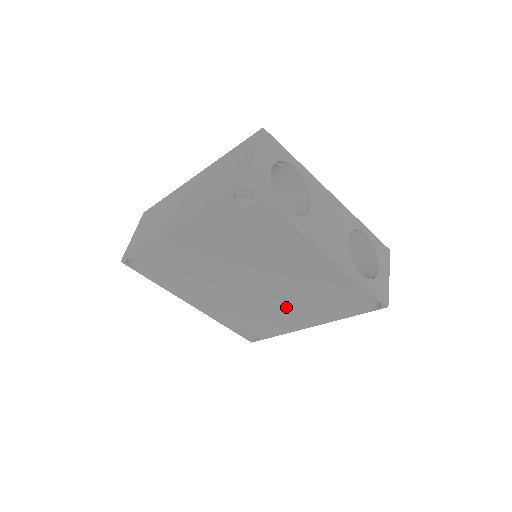
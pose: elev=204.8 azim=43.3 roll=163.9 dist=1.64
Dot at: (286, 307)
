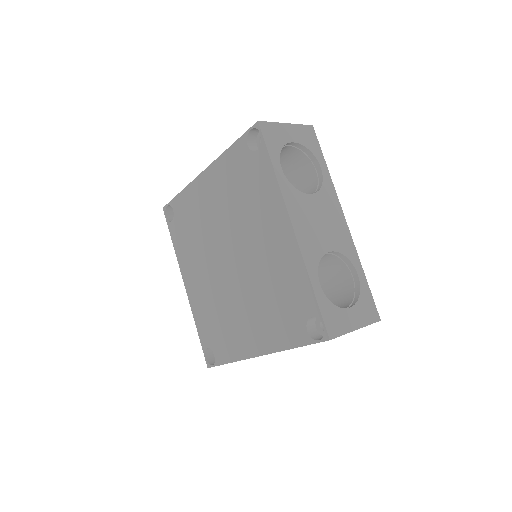
Dot at: (247, 310)
